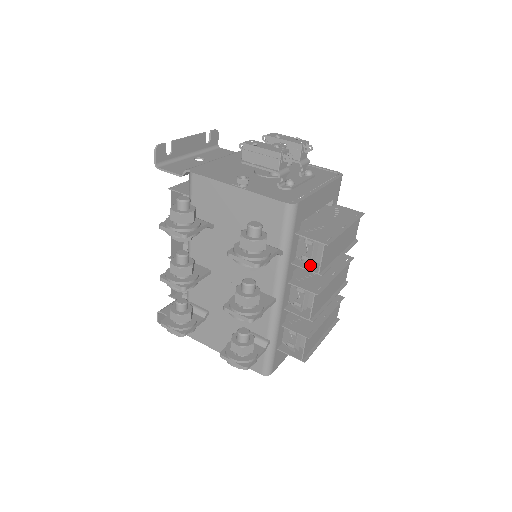
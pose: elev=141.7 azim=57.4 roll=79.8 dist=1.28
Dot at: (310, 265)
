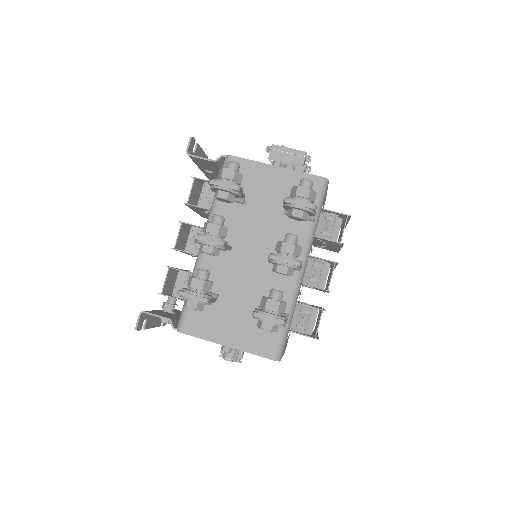
Dot at: (330, 239)
